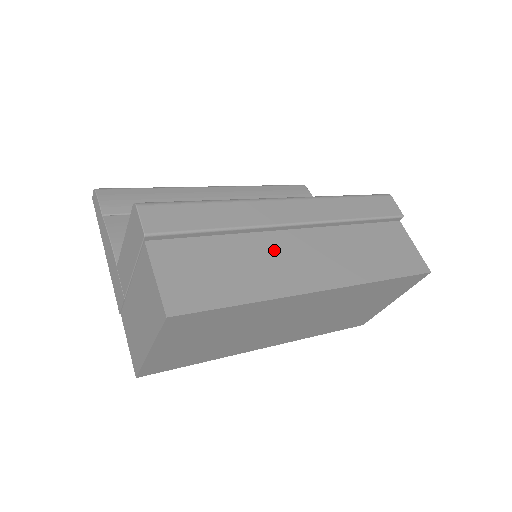
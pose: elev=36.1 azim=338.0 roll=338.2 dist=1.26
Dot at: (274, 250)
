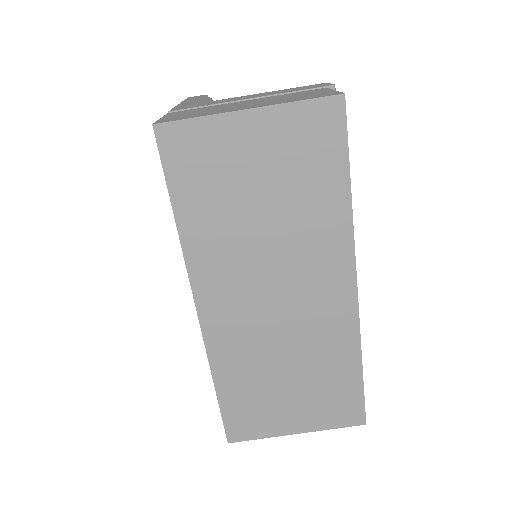
Dot at: occluded
